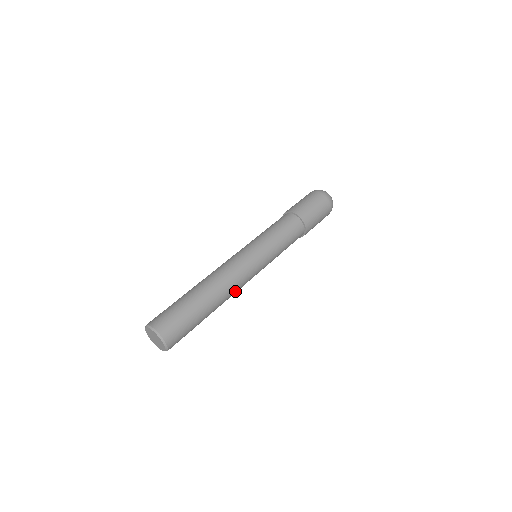
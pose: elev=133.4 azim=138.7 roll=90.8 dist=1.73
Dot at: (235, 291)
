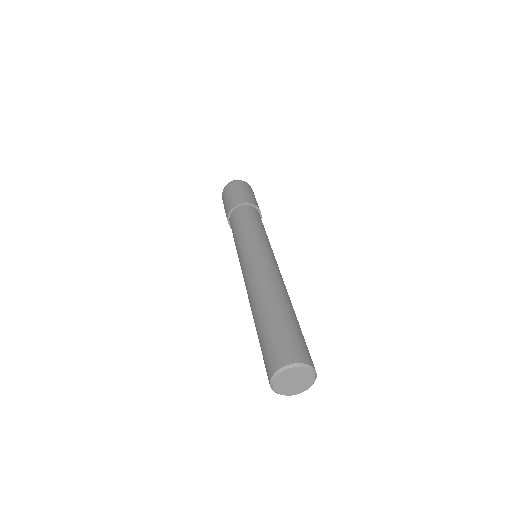
Dot at: occluded
